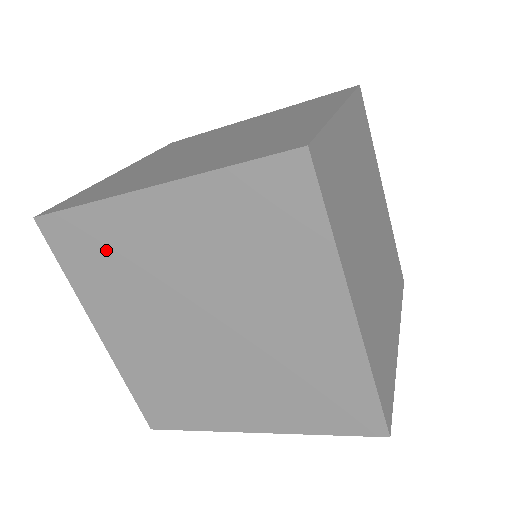
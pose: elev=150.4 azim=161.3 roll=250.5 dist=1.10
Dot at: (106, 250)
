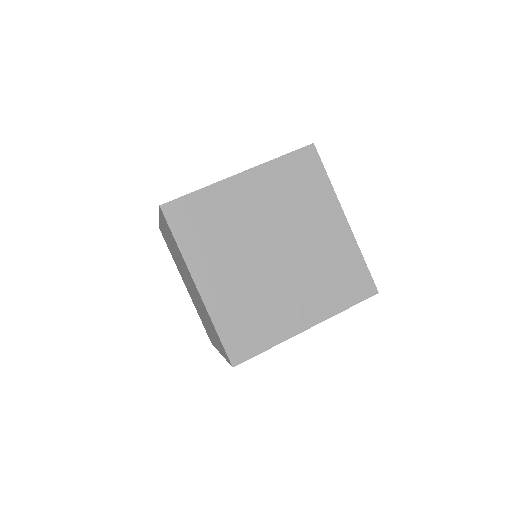
Dot at: (168, 244)
